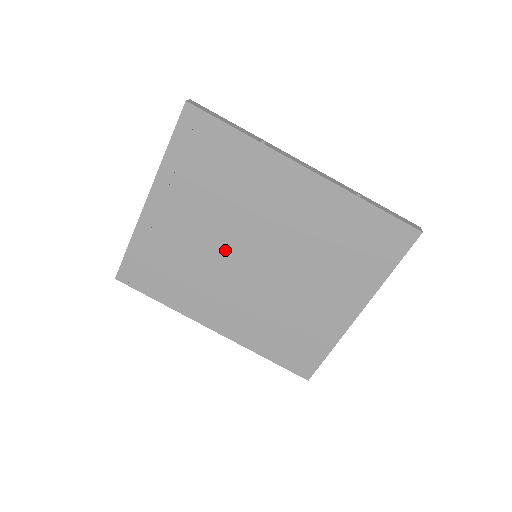
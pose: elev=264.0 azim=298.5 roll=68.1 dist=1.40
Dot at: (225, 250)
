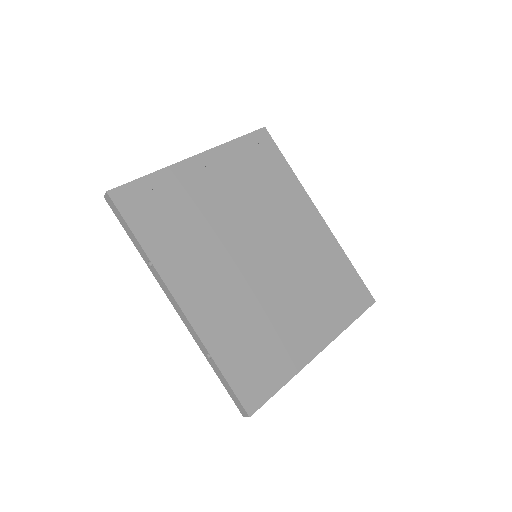
Dot at: (237, 233)
